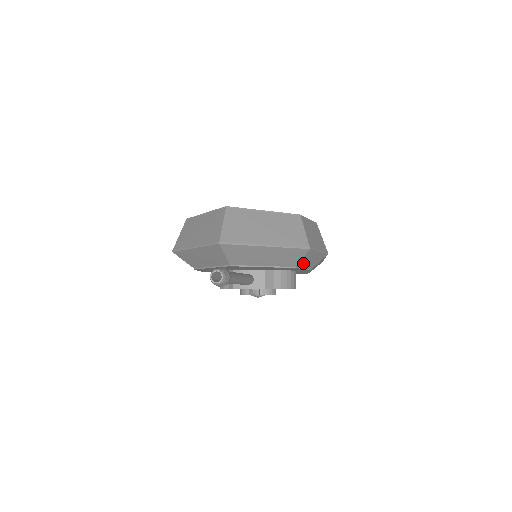
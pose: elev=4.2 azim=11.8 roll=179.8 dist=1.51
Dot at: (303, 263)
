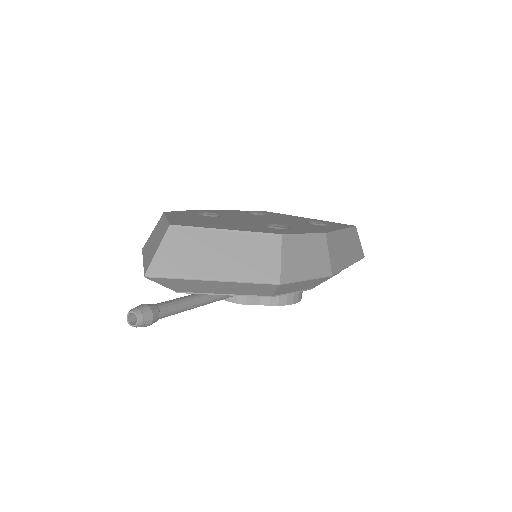
Dot at: (284, 291)
